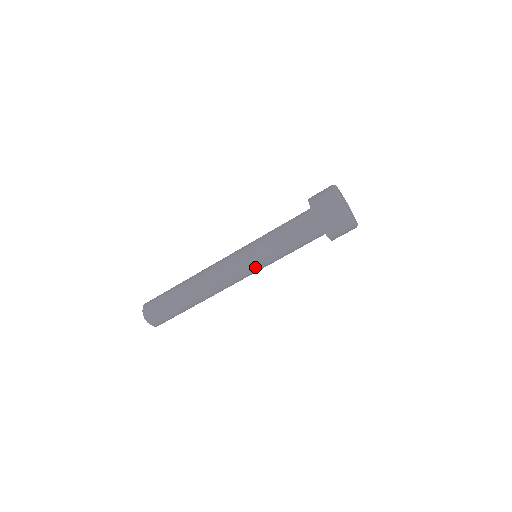
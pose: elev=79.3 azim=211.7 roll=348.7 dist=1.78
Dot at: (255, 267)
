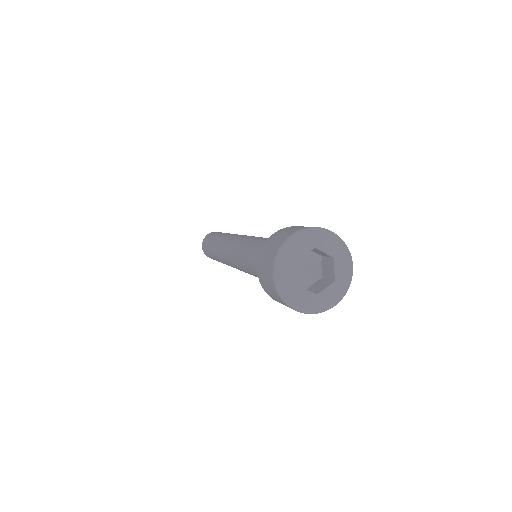
Dot at: occluded
